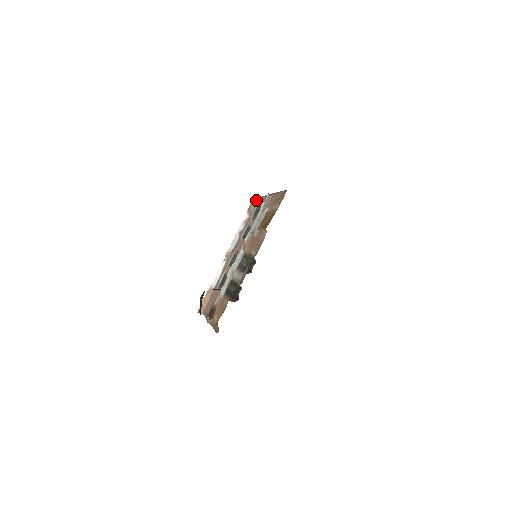
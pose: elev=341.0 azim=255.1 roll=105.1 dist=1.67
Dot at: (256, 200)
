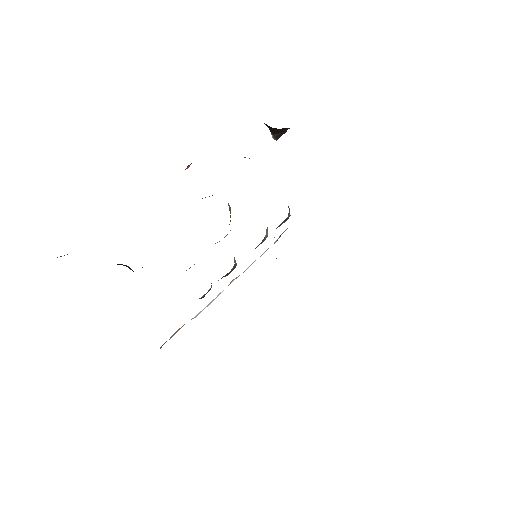
Dot at: occluded
